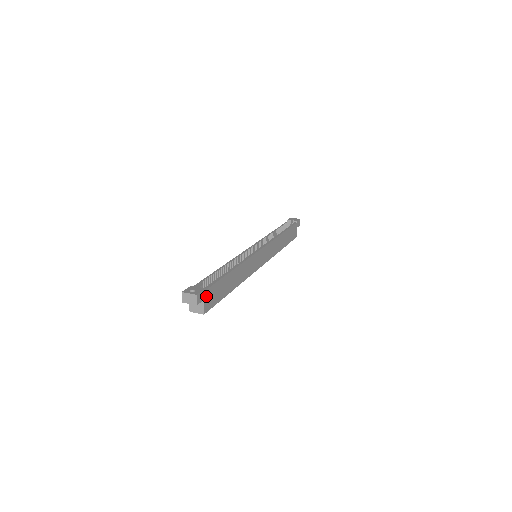
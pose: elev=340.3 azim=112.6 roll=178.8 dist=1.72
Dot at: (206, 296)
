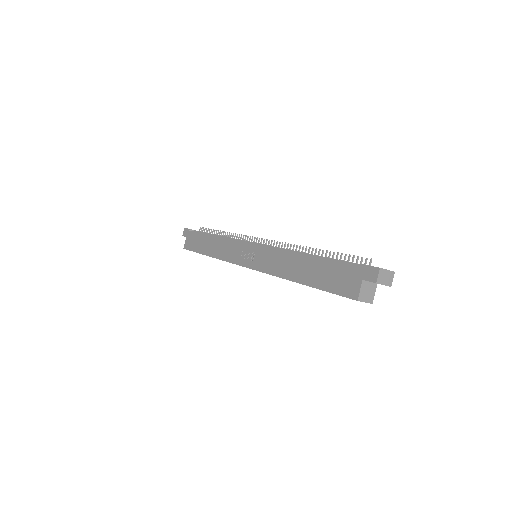
Dot at: occluded
